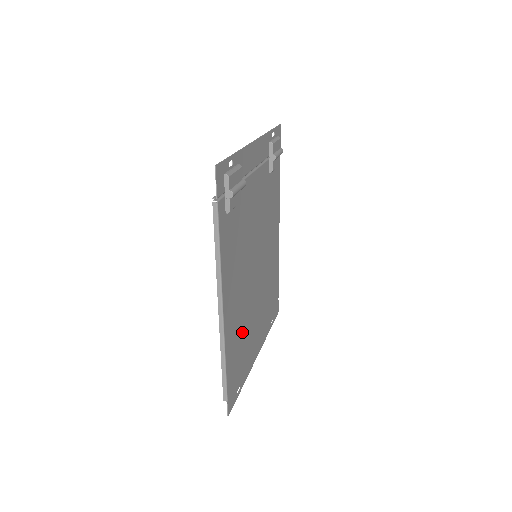
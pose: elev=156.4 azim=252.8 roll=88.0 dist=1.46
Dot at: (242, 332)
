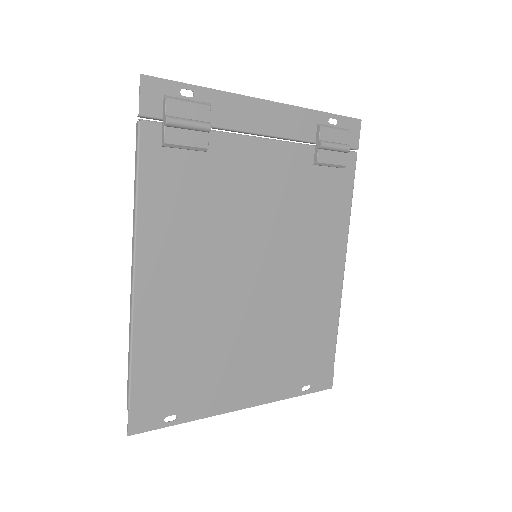
Dot at: (194, 338)
